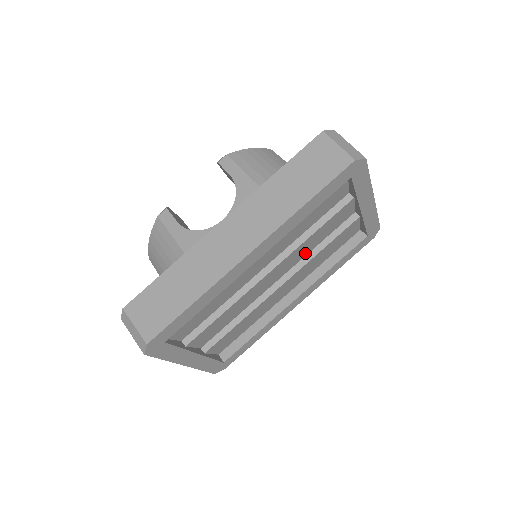
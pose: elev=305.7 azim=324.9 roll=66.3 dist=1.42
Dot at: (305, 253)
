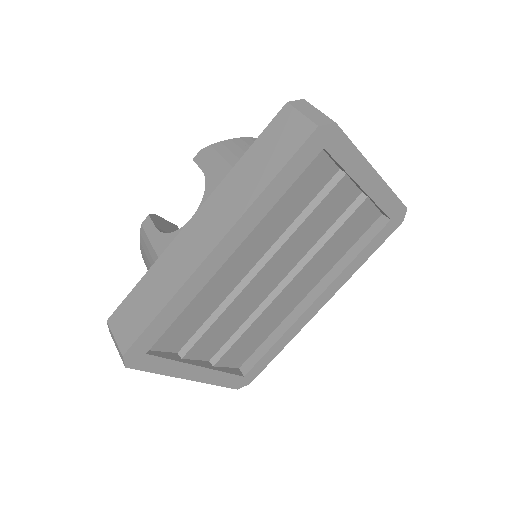
Dot at: (307, 246)
